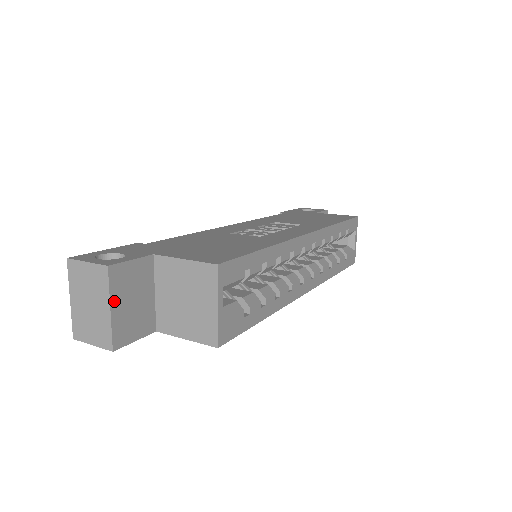
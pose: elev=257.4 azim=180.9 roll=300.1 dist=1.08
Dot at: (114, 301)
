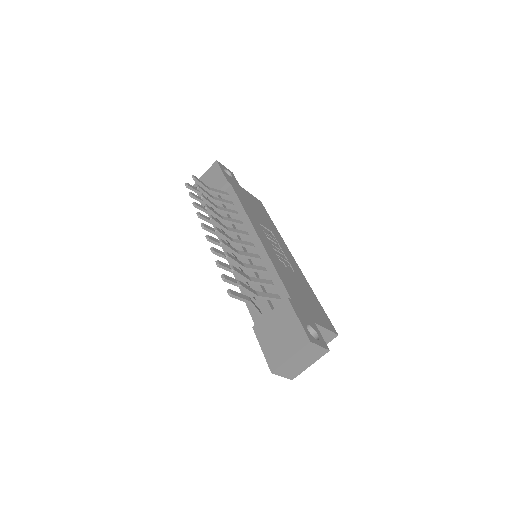
Dot at: (312, 361)
